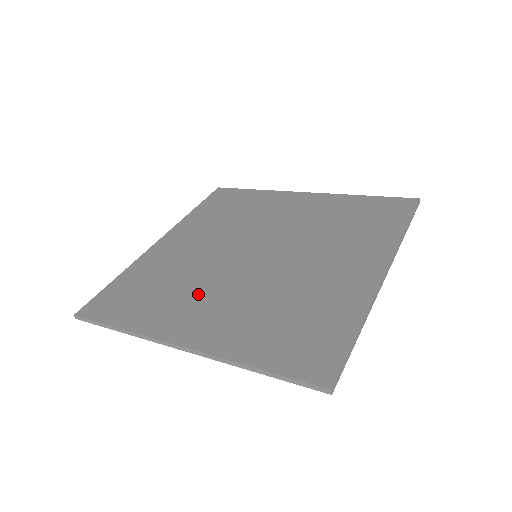
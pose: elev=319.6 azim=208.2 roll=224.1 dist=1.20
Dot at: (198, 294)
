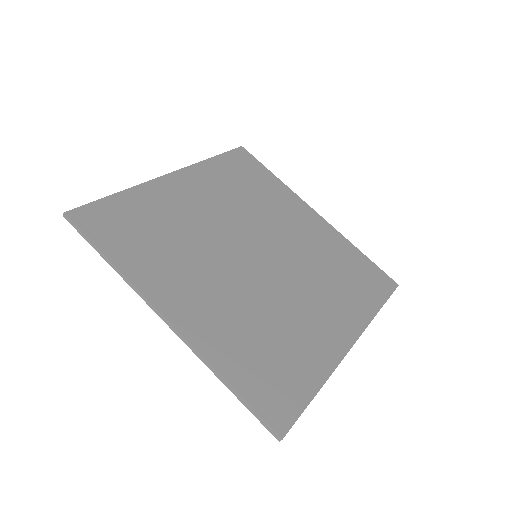
Dot at: (196, 268)
